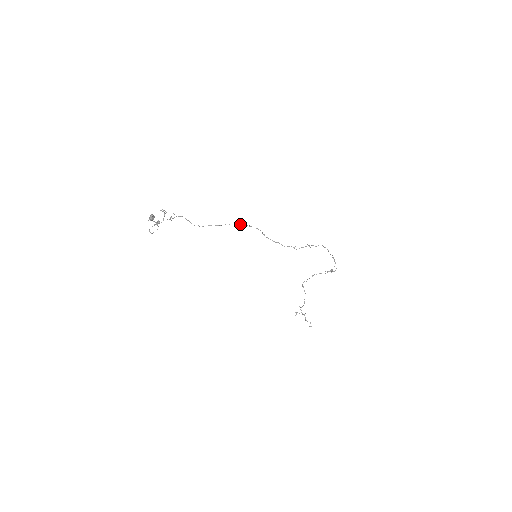
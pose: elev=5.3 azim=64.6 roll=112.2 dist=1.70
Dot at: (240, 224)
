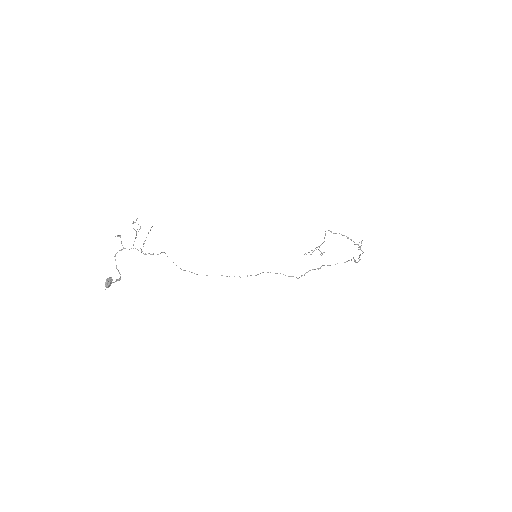
Dot at: (226, 276)
